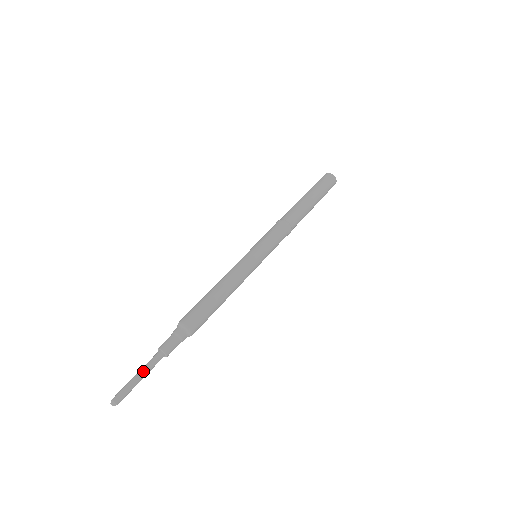
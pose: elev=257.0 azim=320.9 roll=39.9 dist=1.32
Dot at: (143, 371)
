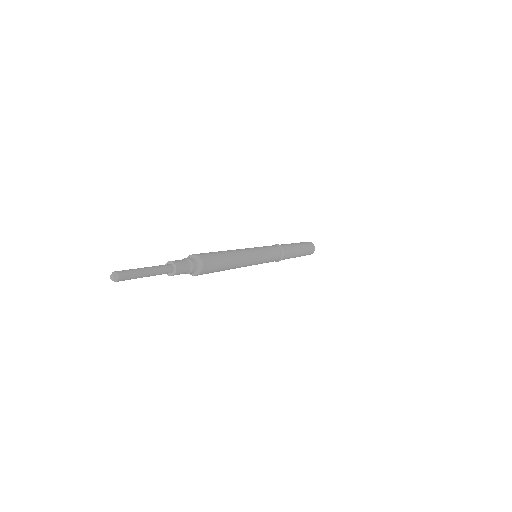
Dot at: (153, 271)
